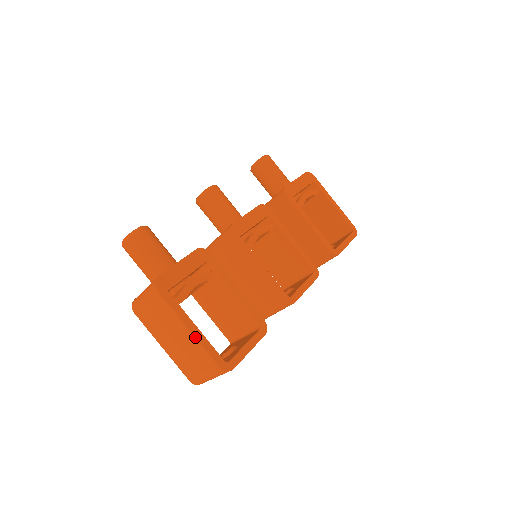
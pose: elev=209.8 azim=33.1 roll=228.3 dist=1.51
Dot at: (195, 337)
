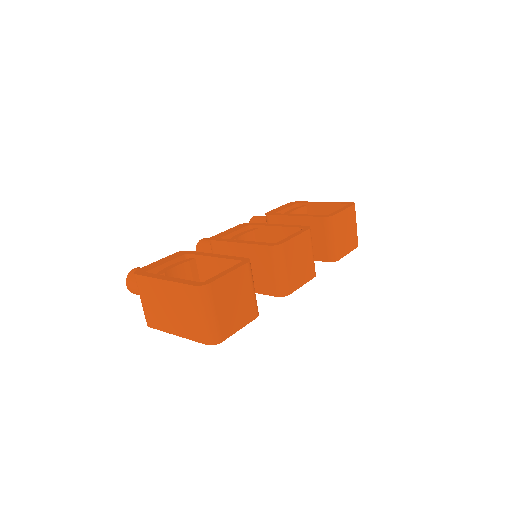
Dot at: (169, 281)
